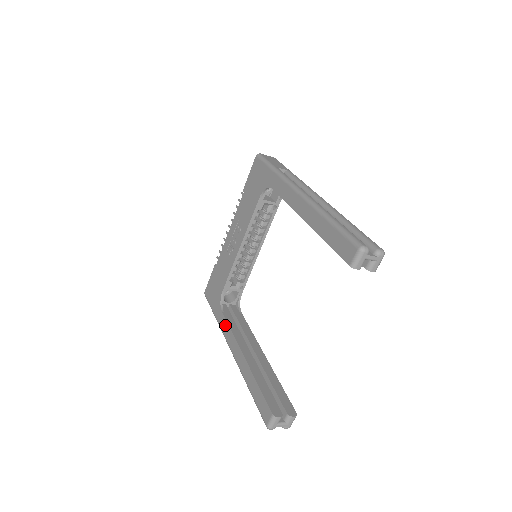
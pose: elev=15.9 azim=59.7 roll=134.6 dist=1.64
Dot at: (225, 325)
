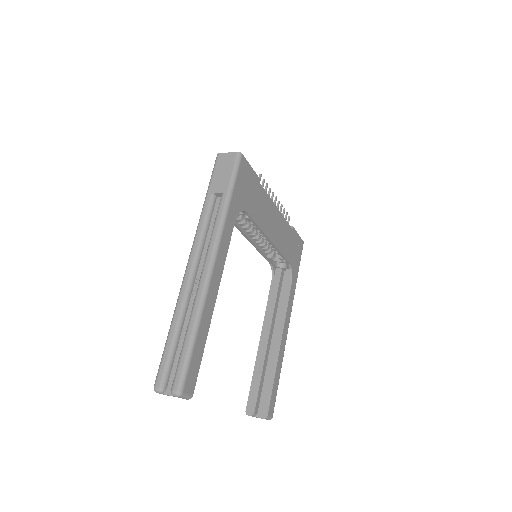
Dot at: (269, 297)
